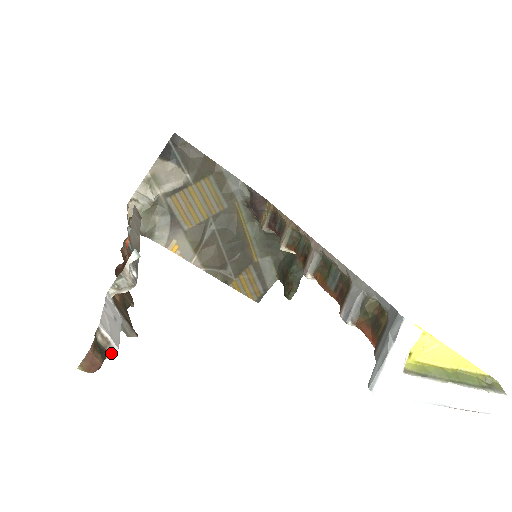
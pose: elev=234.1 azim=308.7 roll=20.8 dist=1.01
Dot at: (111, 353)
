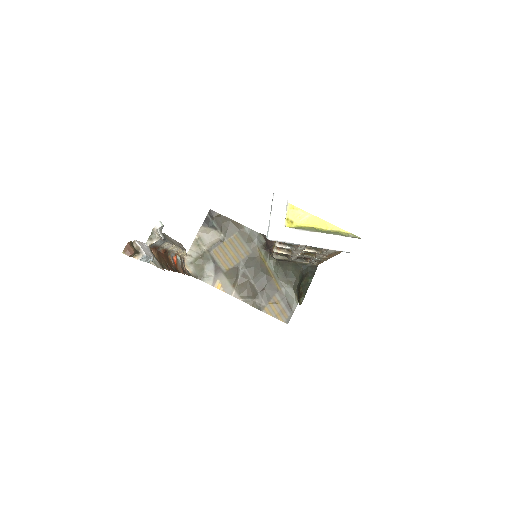
Dot at: (141, 254)
